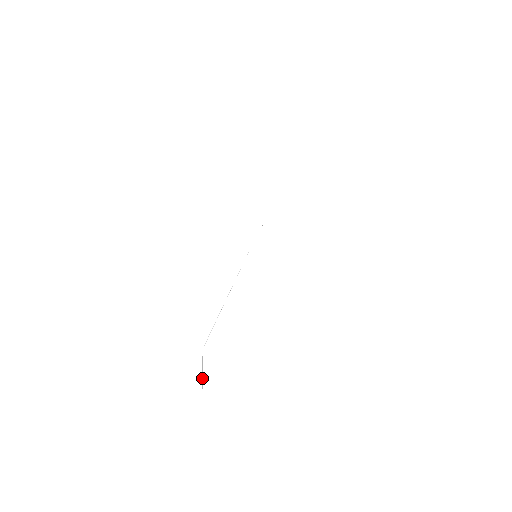
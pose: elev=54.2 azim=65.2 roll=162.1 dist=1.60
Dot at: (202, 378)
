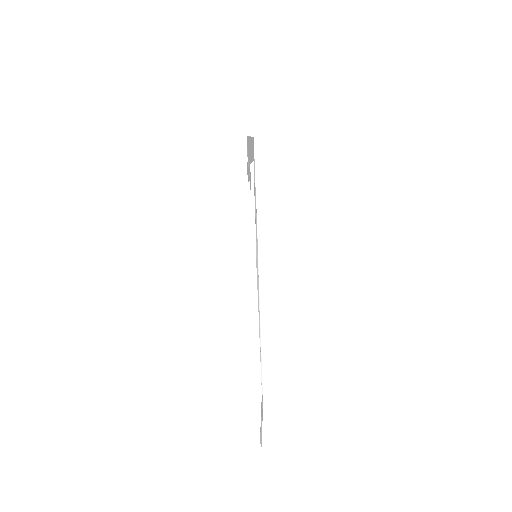
Dot at: (260, 430)
